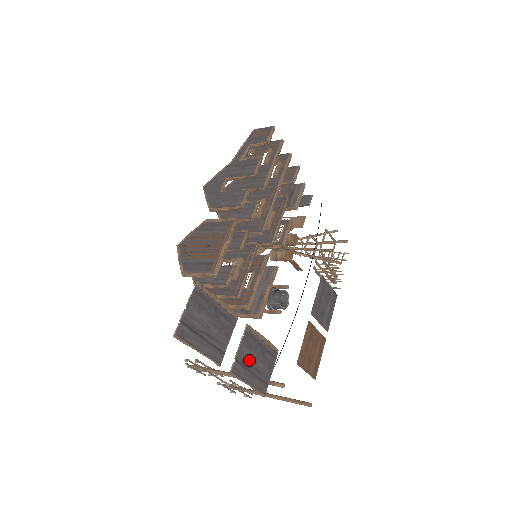
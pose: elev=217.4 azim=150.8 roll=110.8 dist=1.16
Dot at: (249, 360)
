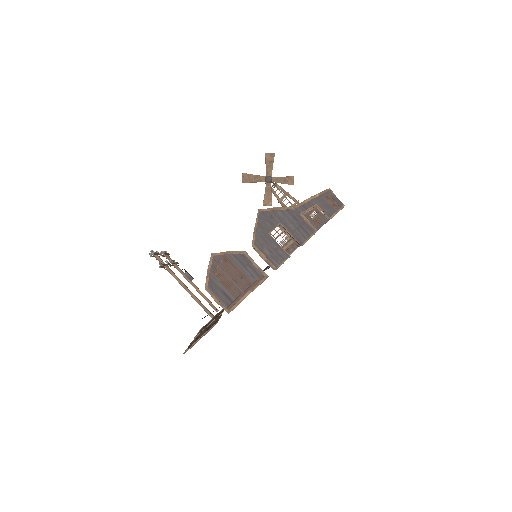
Dot at: occluded
